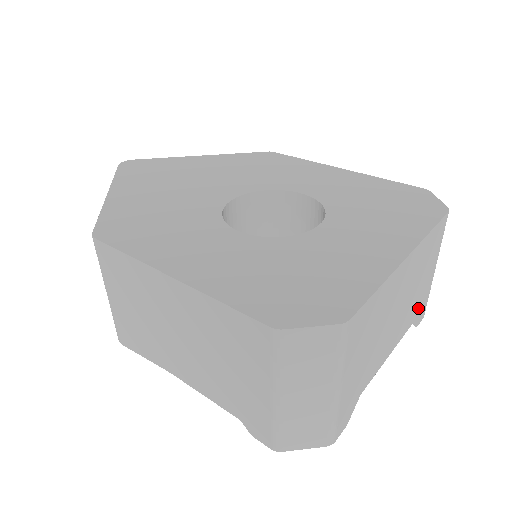
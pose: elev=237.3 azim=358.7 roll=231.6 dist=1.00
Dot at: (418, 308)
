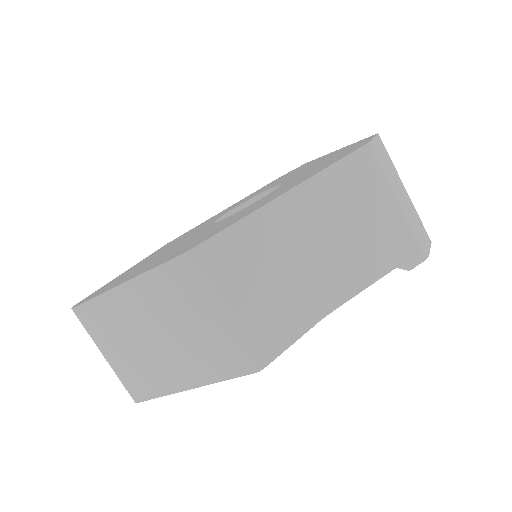
Dot at: occluded
